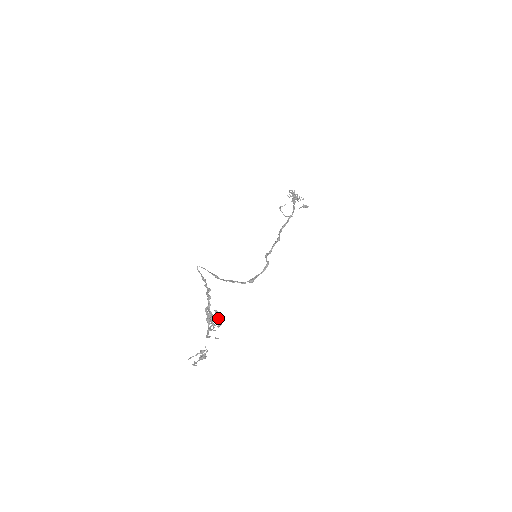
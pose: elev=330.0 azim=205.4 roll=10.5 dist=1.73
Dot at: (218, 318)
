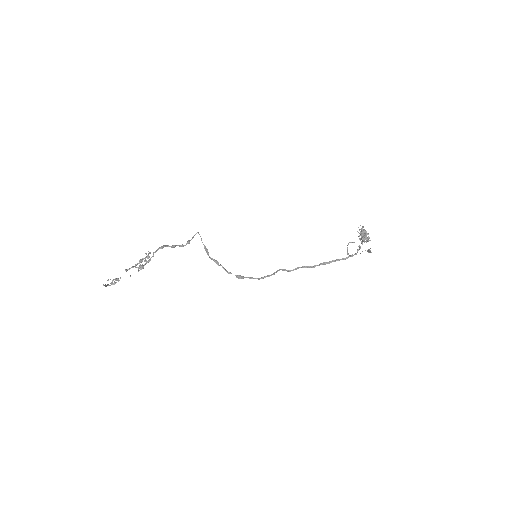
Dot at: occluded
